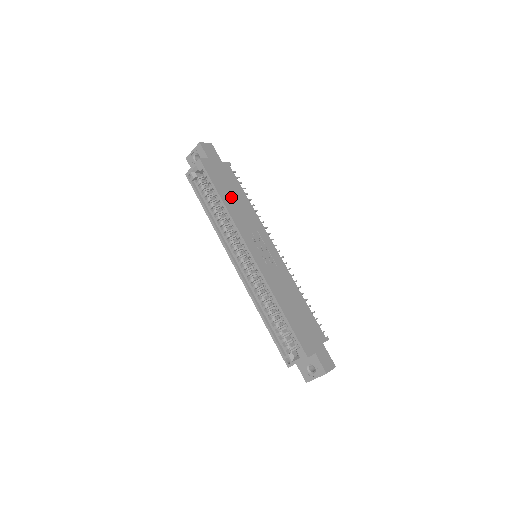
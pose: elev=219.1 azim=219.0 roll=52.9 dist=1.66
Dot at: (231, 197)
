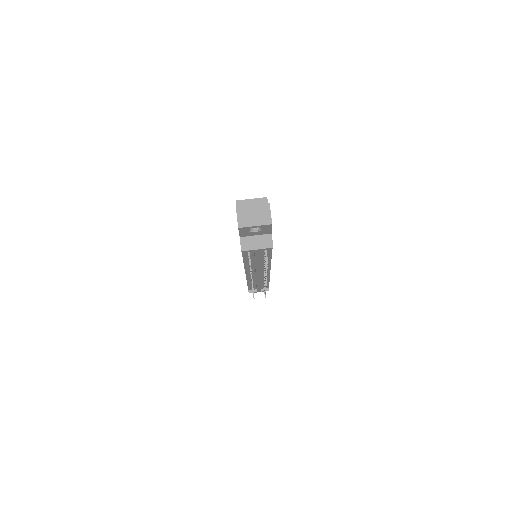
Dot at: occluded
